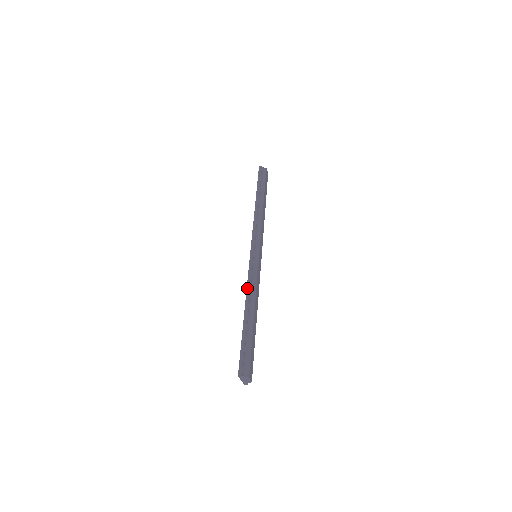
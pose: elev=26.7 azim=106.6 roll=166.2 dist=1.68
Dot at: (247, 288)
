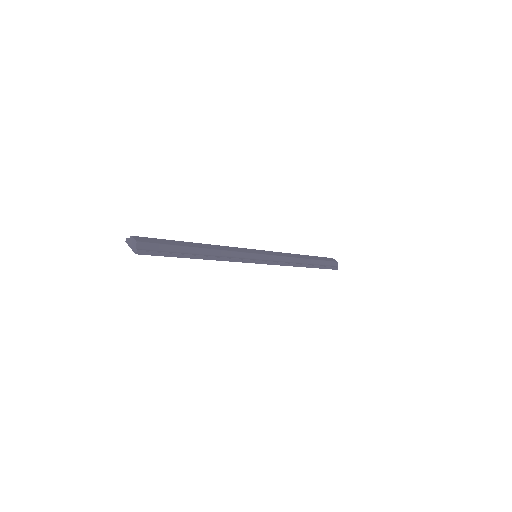
Dot at: occluded
